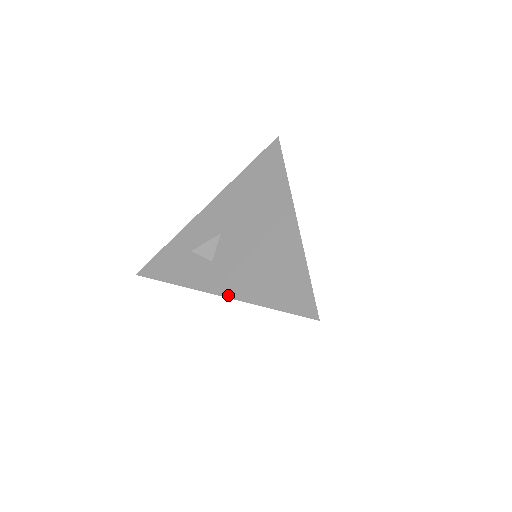
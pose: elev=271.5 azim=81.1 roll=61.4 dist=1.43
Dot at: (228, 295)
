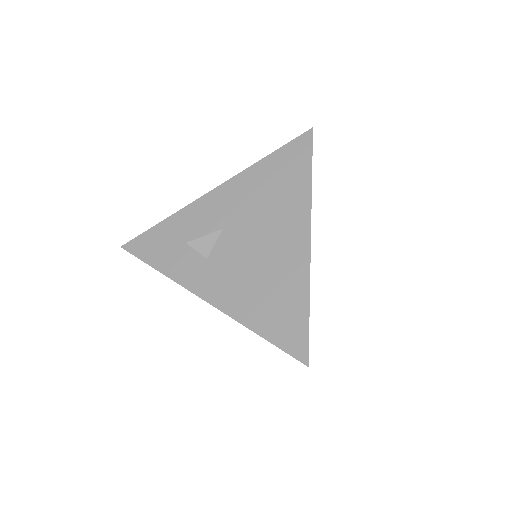
Dot at: (216, 305)
